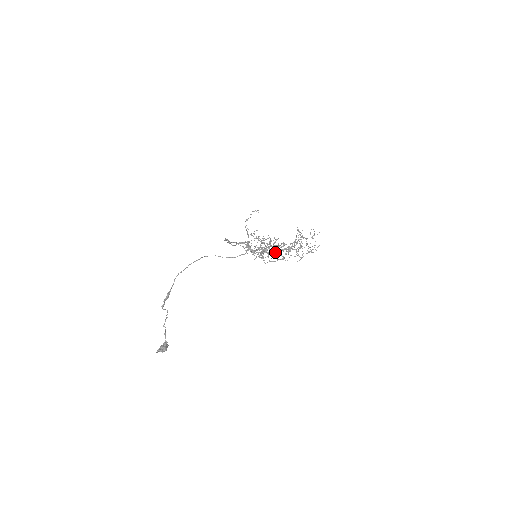
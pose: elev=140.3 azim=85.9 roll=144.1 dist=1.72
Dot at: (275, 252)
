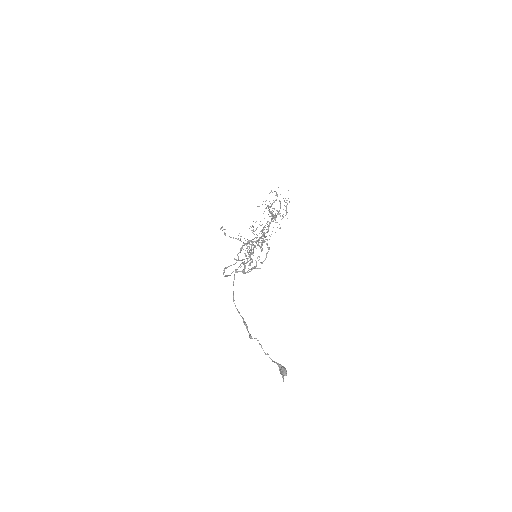
Dot at: (268, 230)
